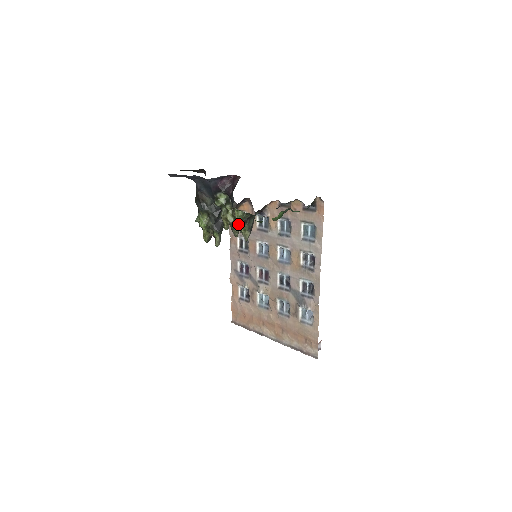
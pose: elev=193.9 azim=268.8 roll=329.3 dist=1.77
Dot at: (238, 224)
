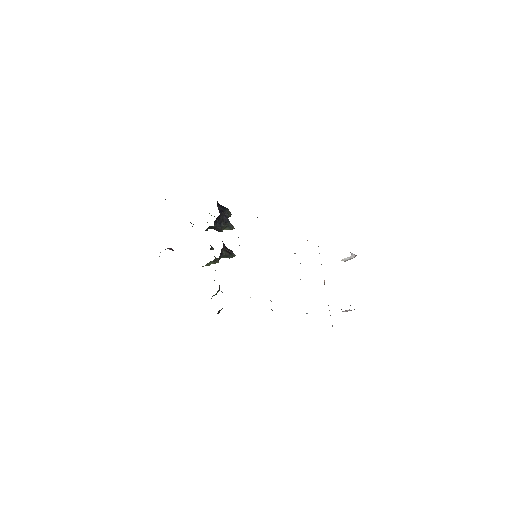
Dot at: (207, 264)
